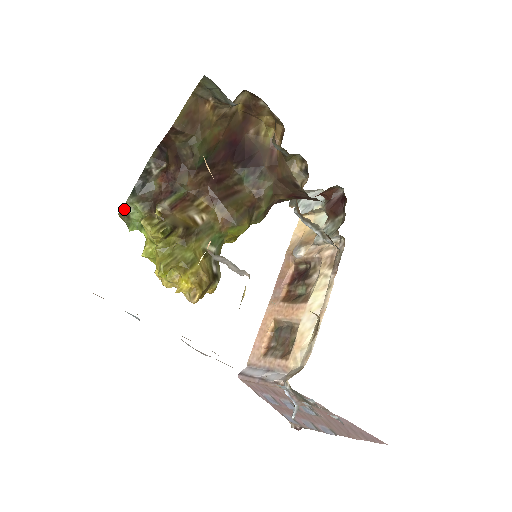
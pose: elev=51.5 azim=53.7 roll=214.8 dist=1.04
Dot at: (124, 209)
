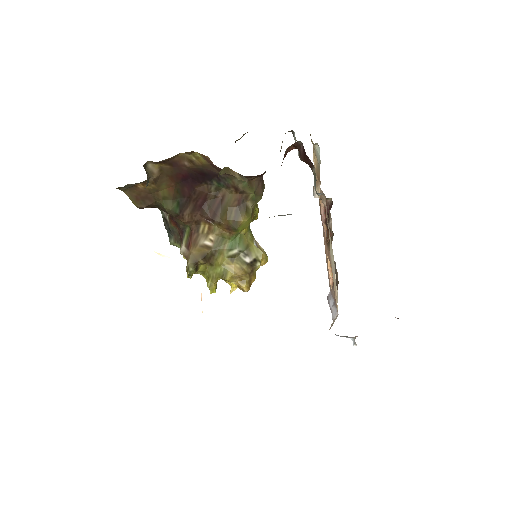
Dot at: occluded
